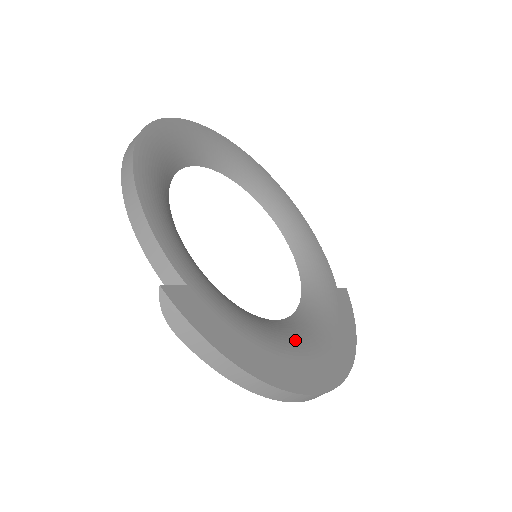
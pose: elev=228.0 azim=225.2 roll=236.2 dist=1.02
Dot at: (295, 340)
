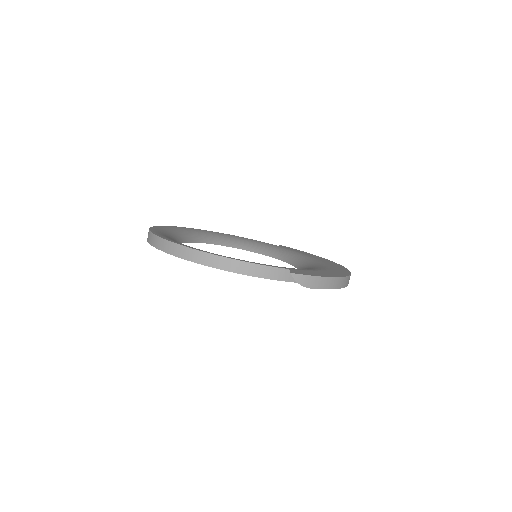
Dot at: occluded
